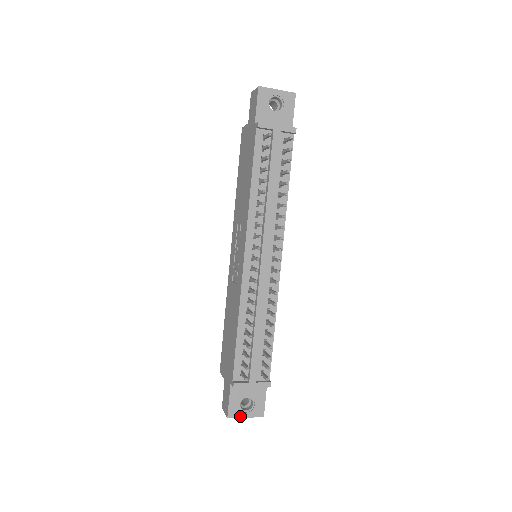
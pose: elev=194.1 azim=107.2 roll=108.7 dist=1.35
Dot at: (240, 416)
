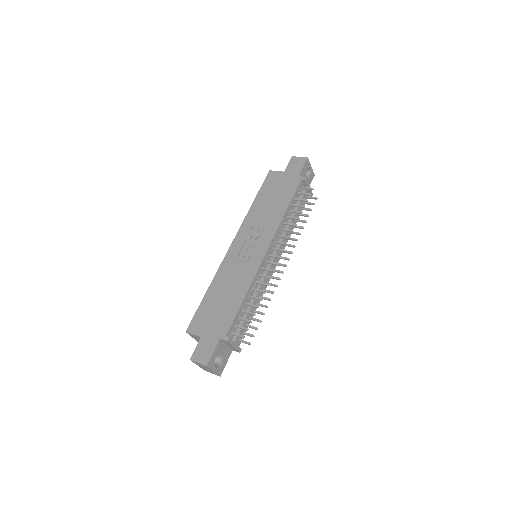
Dot at: (212, 368)
